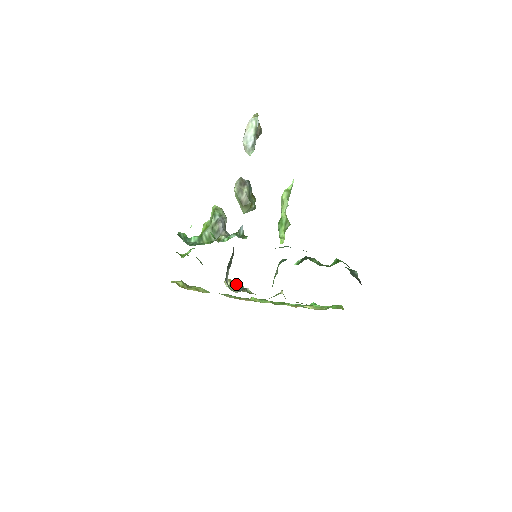
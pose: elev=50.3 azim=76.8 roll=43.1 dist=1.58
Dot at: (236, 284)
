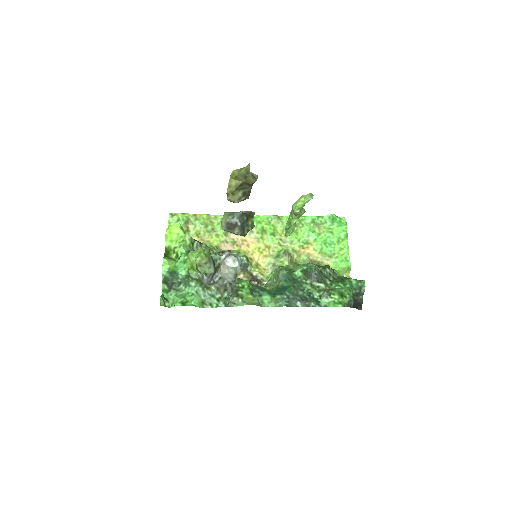
Dot at: occluded
